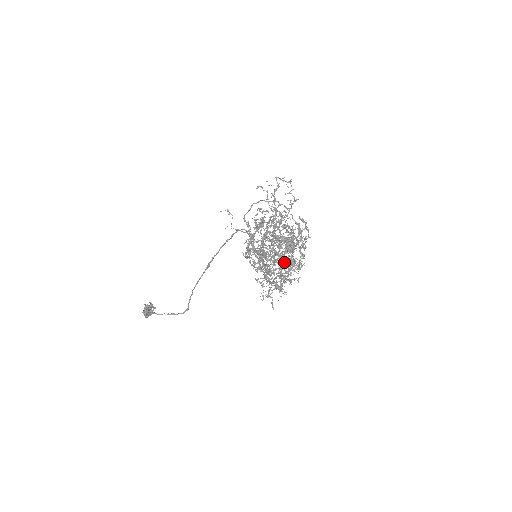
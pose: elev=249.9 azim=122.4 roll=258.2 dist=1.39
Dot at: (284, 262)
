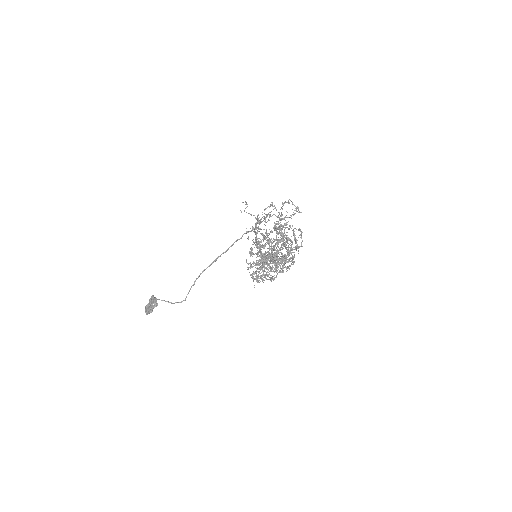
Dot at: (277, 266)
